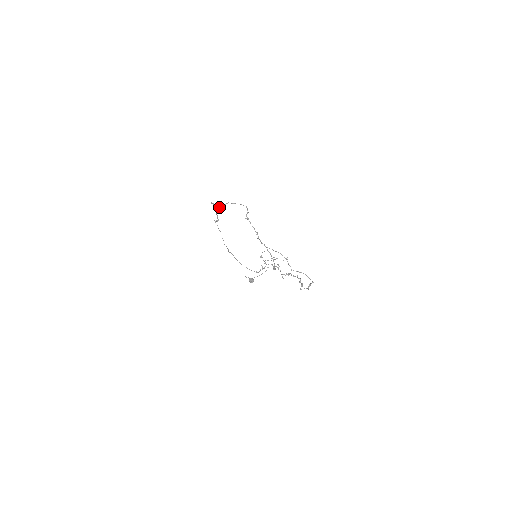
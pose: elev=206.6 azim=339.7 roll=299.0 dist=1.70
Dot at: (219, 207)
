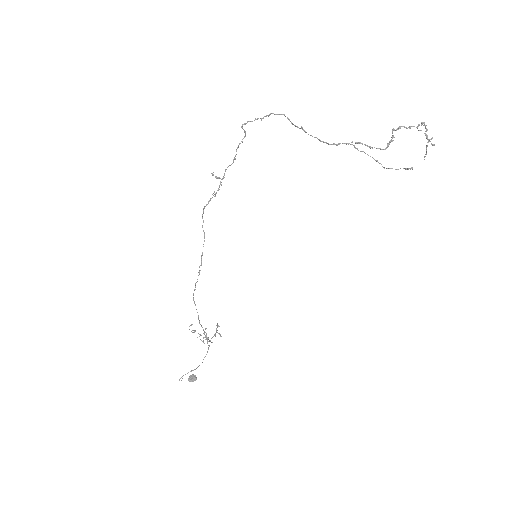
Dot at: (212, 173)
